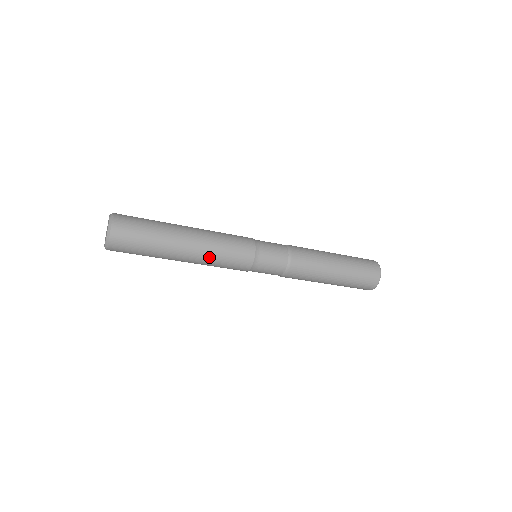
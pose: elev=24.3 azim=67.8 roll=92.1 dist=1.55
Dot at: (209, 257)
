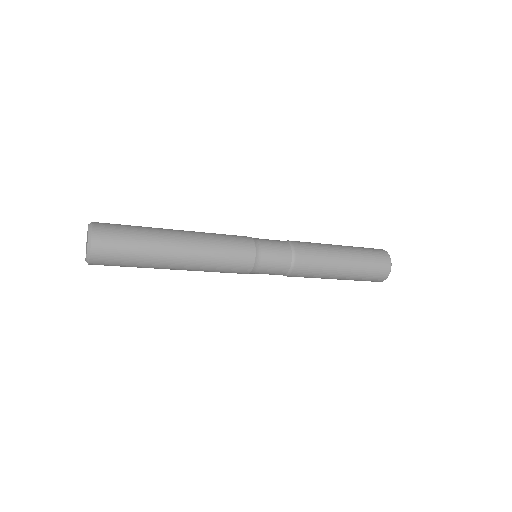
Dot at: occluded
